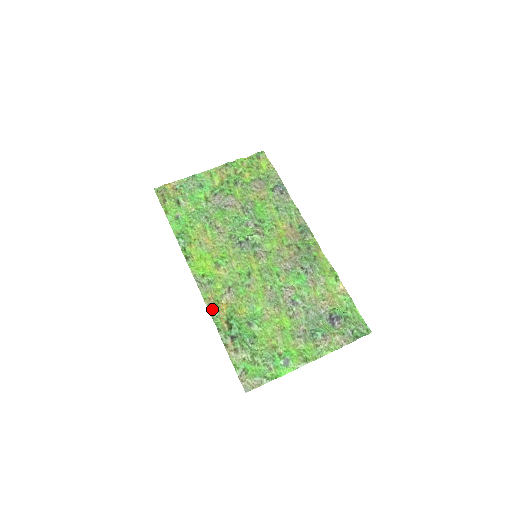
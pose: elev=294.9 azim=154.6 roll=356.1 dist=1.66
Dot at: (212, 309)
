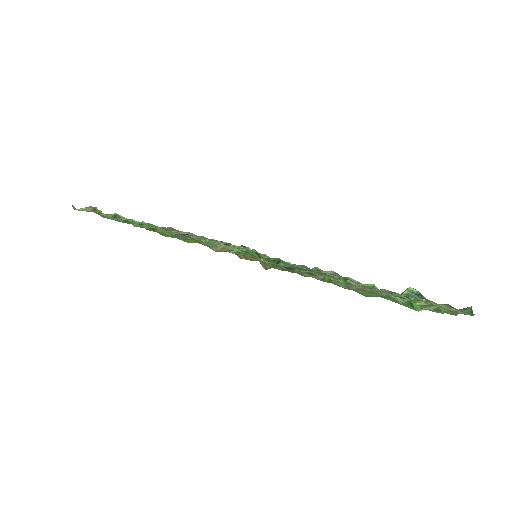
Dot at: (228, 249)
